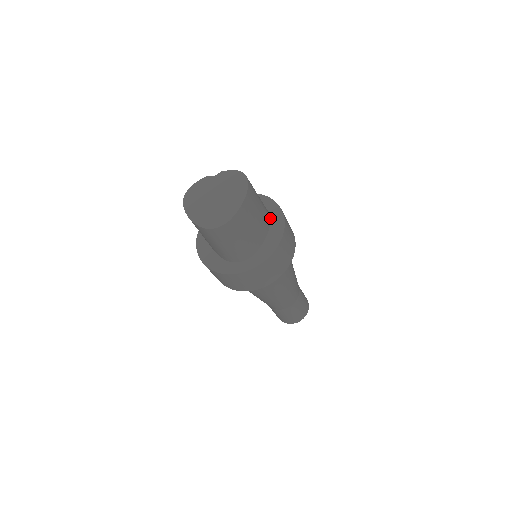
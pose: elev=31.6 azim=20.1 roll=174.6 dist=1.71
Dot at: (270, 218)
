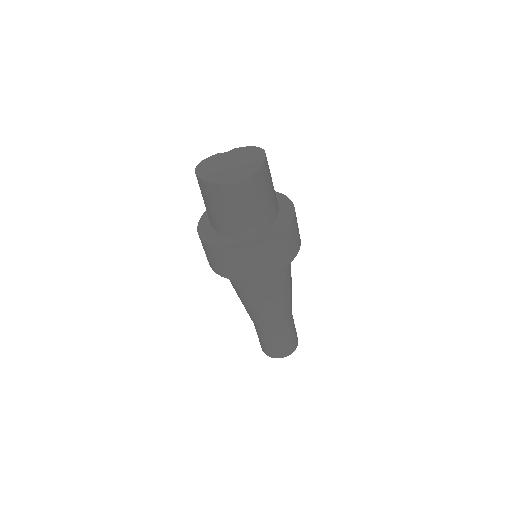
Dot at: (278, 204)
